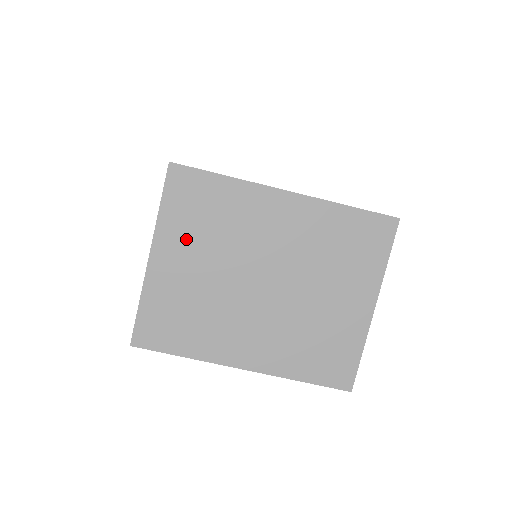
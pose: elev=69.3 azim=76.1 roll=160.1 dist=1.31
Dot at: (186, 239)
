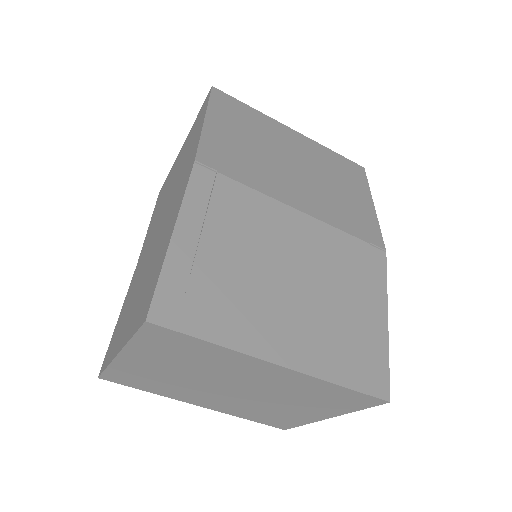
Dot at: (158, 358)
